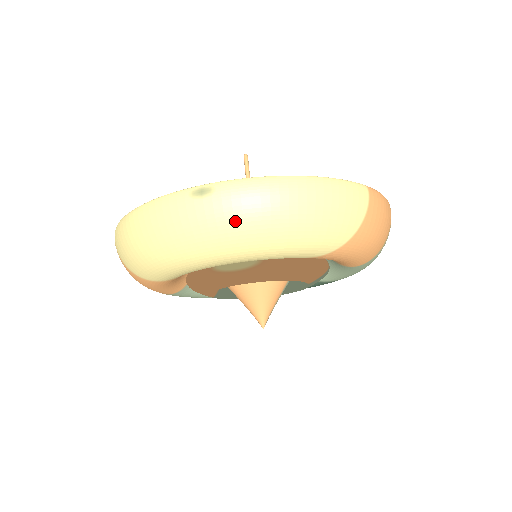
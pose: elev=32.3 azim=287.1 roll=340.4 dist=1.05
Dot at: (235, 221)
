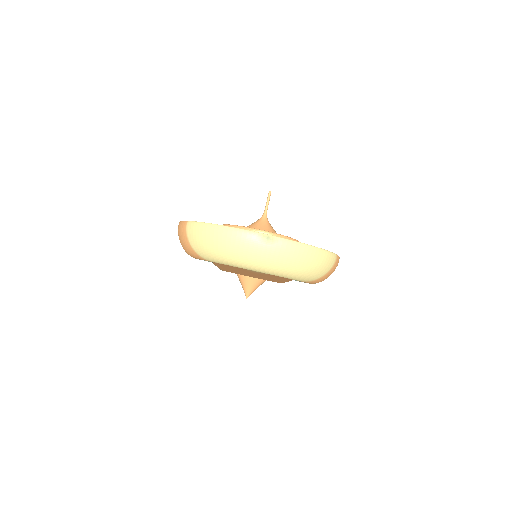
Dot at: (277, 259)
